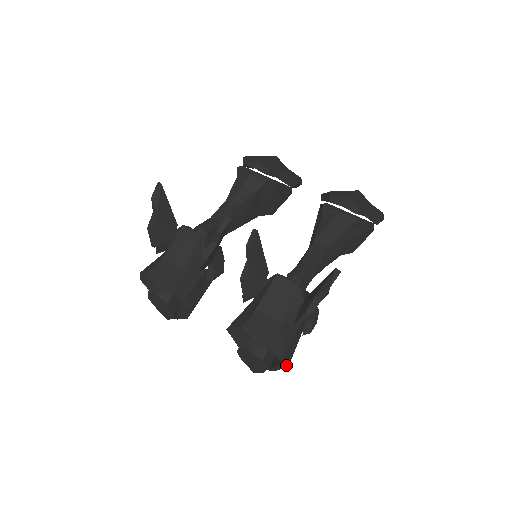
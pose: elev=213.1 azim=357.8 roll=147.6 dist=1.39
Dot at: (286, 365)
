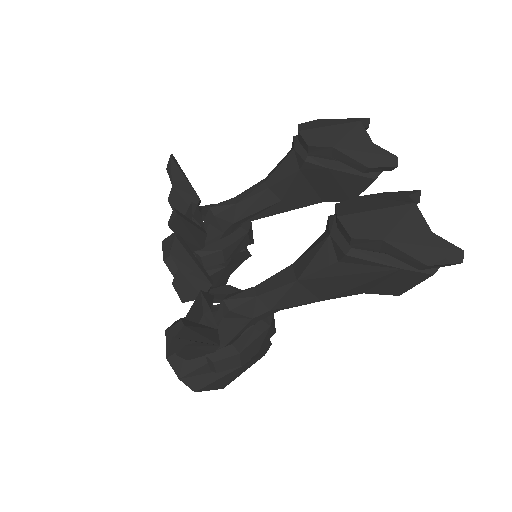
Dot at: (193, 390)
